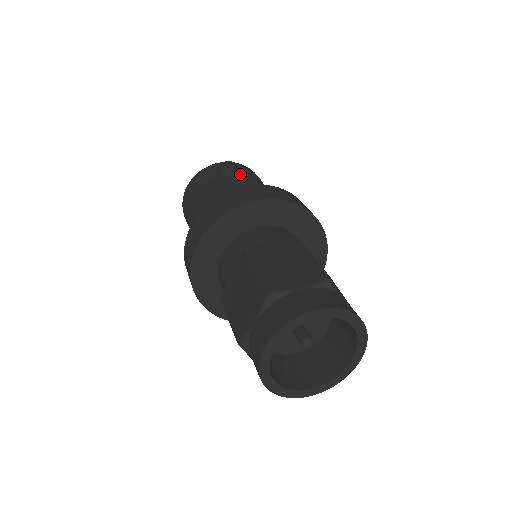
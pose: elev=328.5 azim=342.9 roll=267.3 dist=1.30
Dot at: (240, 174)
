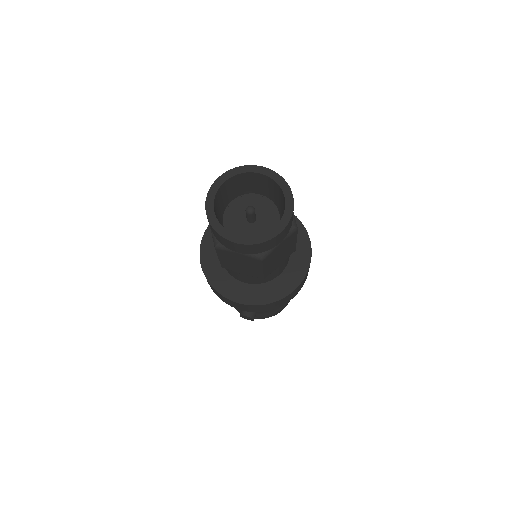
Dot at: occluded
